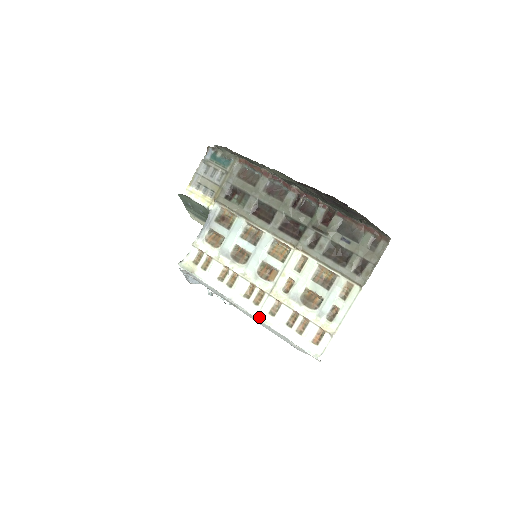
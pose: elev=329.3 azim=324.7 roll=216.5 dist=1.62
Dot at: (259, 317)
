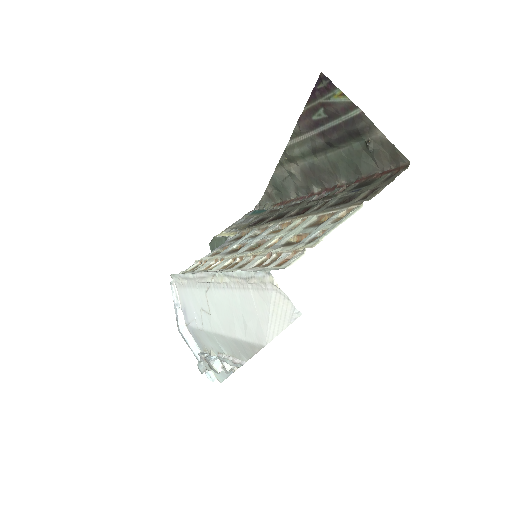
Dot at: (221, 272)
